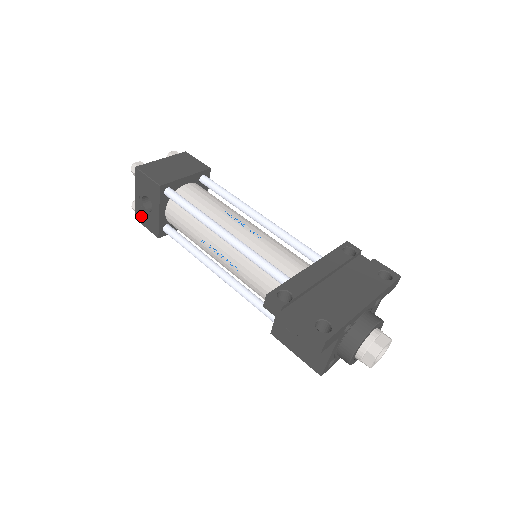
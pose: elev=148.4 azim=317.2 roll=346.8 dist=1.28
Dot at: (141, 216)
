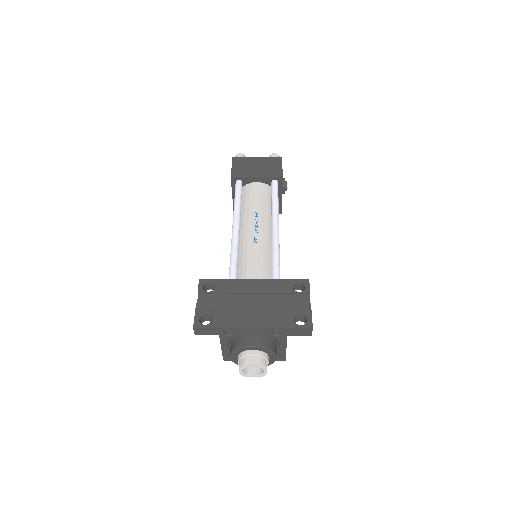
Dot at: occluded
